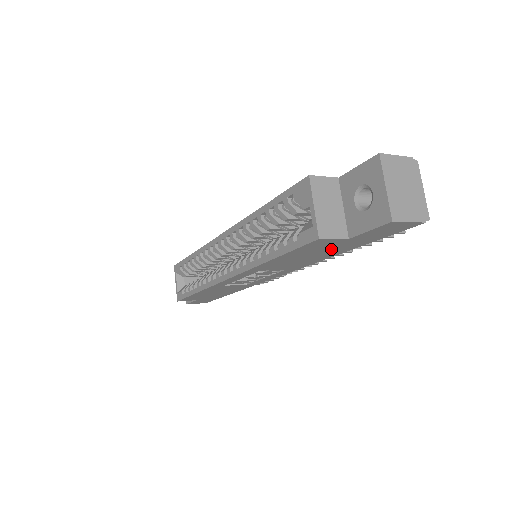
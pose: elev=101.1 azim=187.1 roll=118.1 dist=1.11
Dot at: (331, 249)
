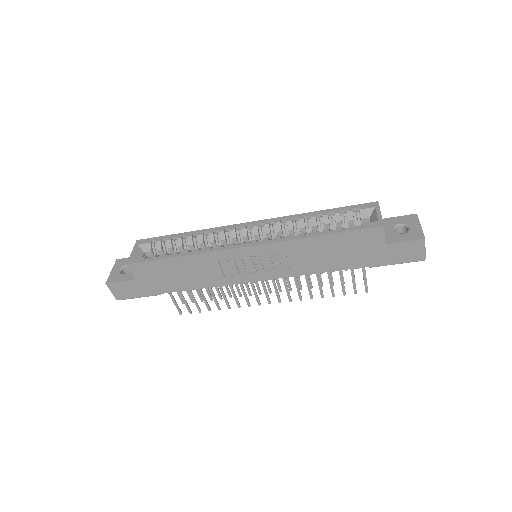
Dot at: (358, 254)
